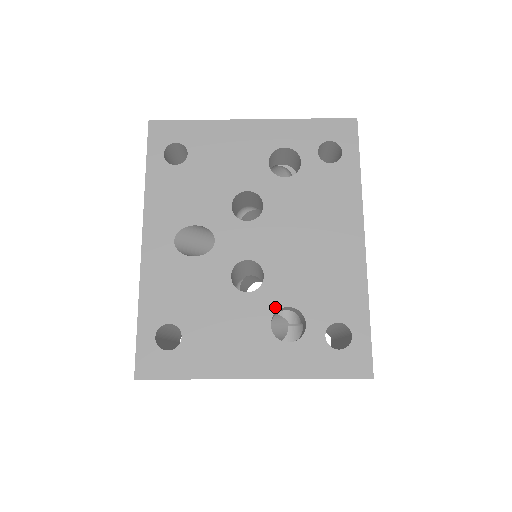
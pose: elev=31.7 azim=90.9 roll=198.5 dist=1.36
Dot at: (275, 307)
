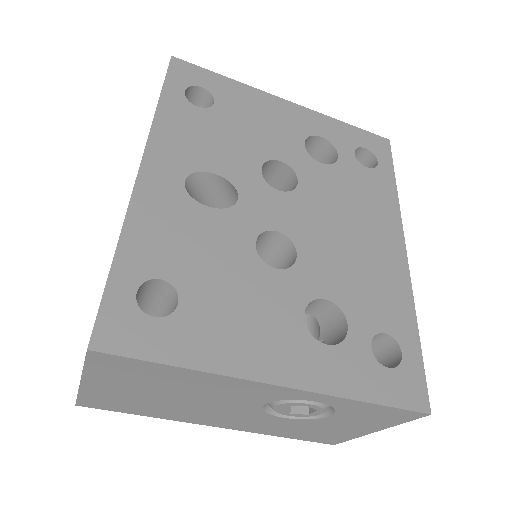
Dot at: (310, 295)
